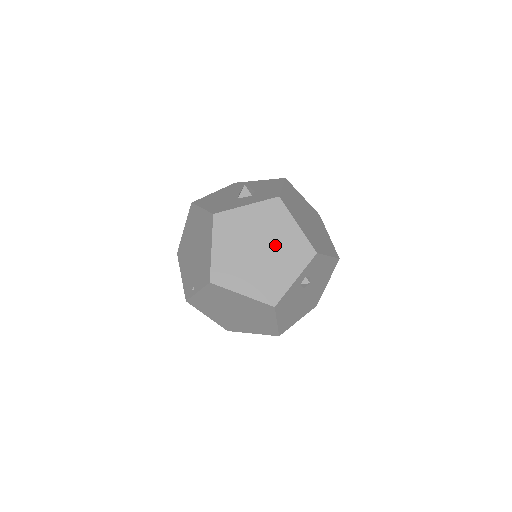
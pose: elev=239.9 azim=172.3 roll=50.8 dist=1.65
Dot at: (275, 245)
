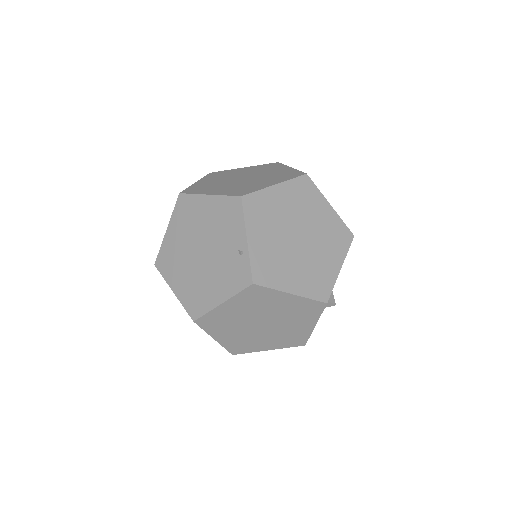
Dot at: (248, 174)
